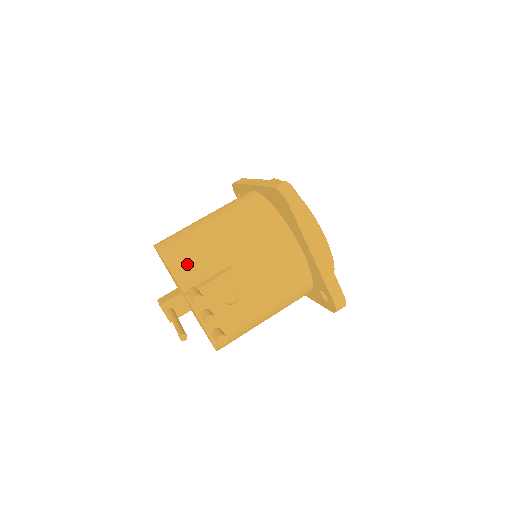
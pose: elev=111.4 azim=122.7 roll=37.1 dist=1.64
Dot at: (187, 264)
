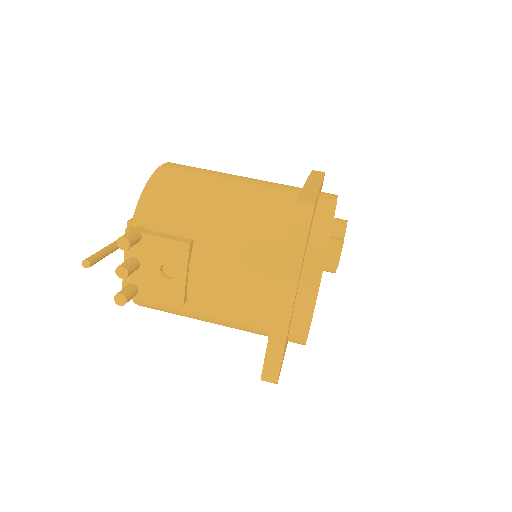
Dot at: (160, 202)
